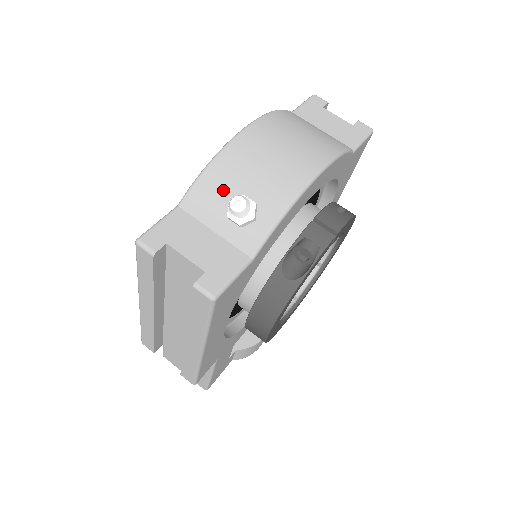
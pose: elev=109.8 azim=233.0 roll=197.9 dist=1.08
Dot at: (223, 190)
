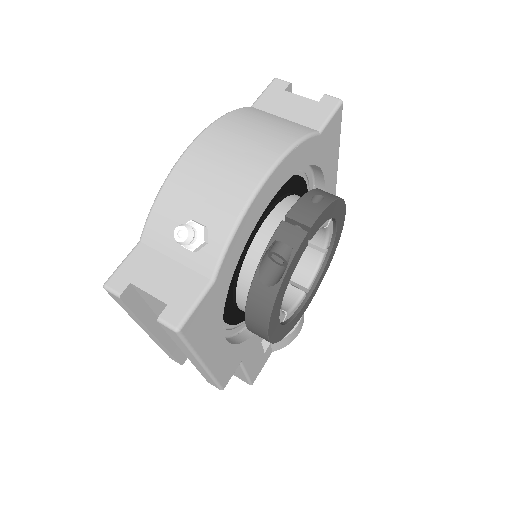
Dot at: (174, 218)
